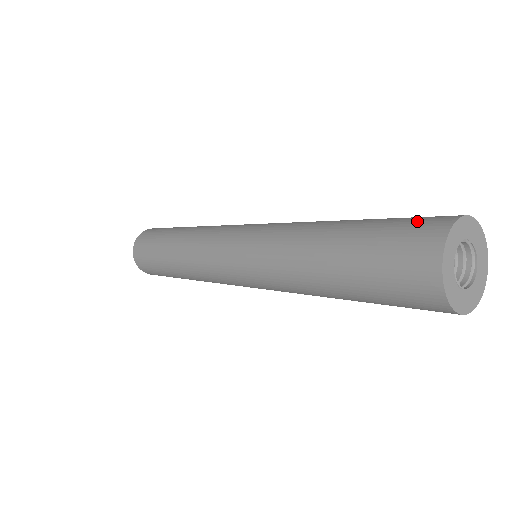
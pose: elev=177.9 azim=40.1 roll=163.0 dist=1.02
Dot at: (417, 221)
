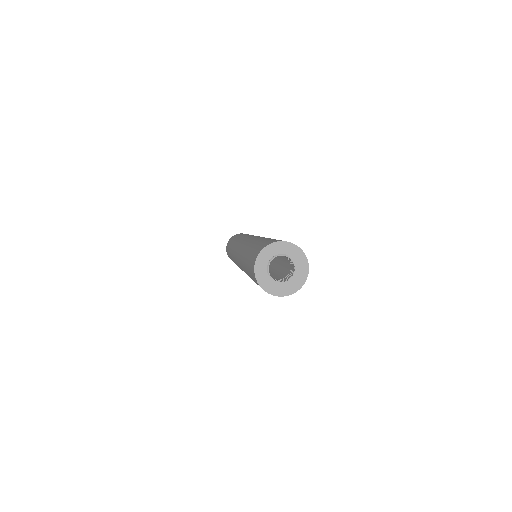
Dot at: (281, 240)
